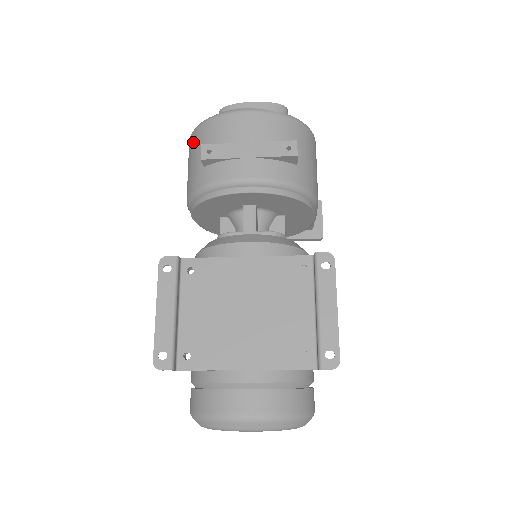
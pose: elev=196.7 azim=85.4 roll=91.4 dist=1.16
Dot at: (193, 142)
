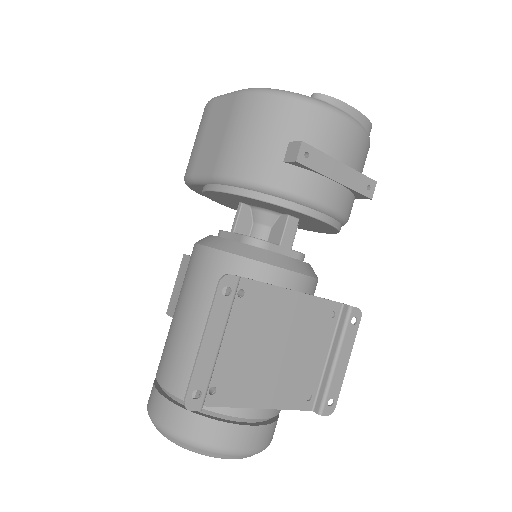
Dot at: (269, 110)
